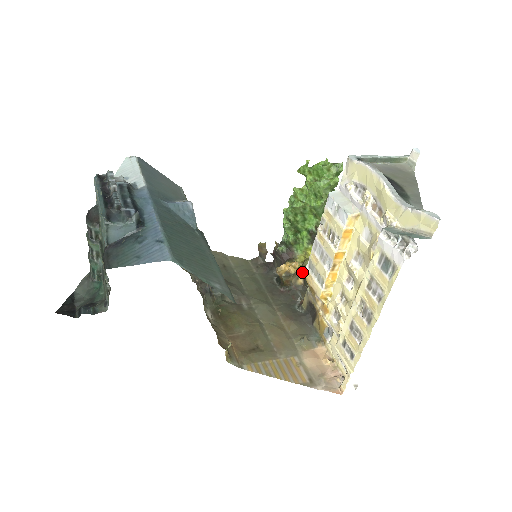
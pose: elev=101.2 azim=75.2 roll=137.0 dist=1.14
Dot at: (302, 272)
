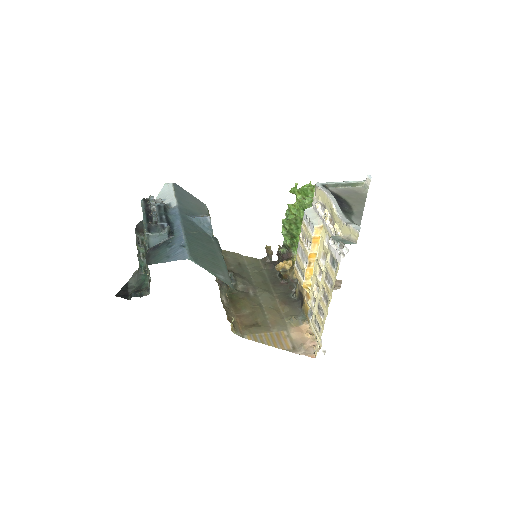
Dot at: occluded
